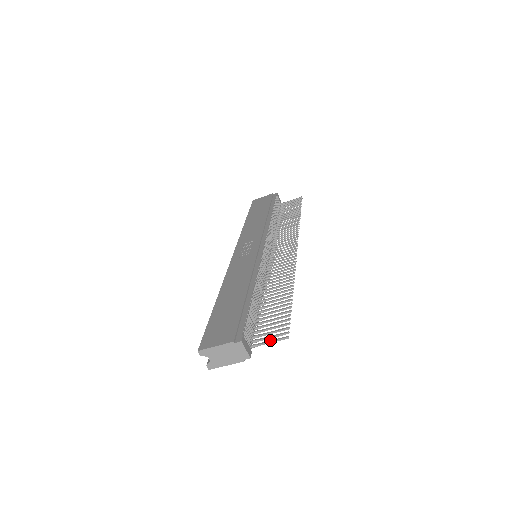
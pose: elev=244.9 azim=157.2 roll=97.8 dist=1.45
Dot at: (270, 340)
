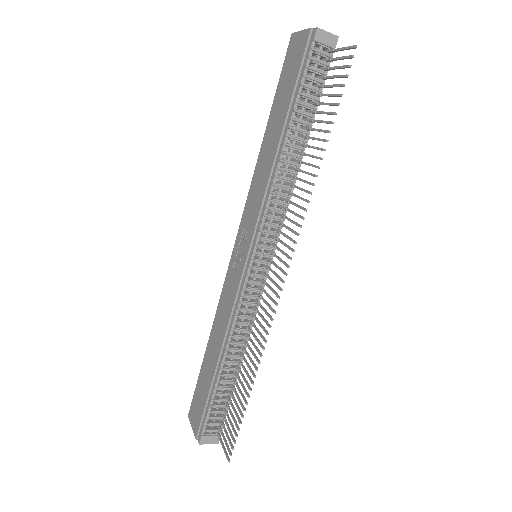
Dot at: (223, 447)
